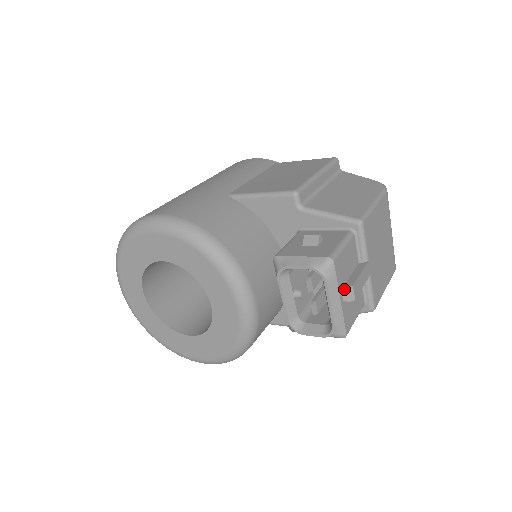
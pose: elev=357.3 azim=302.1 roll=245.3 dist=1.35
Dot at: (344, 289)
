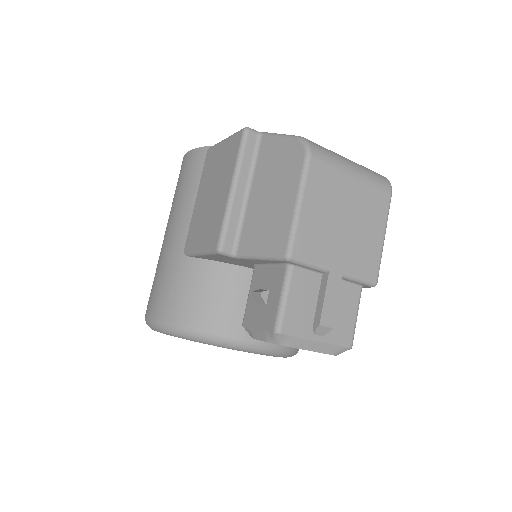
Dot at: (314, 331)
